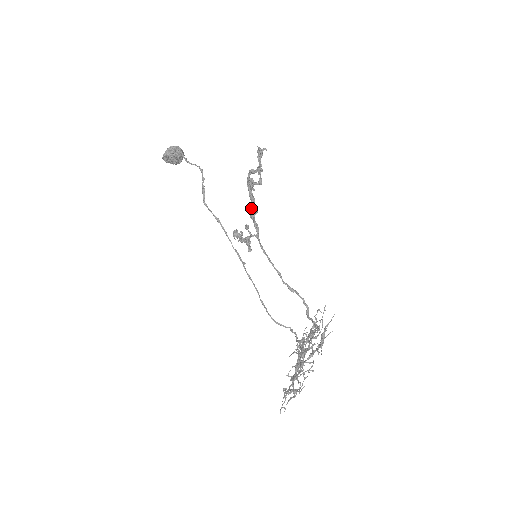
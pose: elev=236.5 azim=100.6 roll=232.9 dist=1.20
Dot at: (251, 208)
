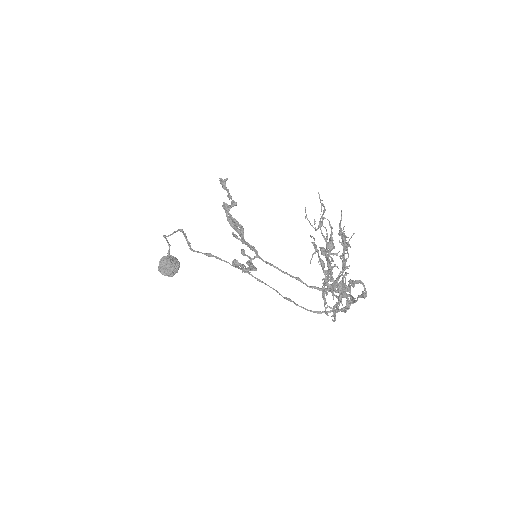
Dot at: occluded
